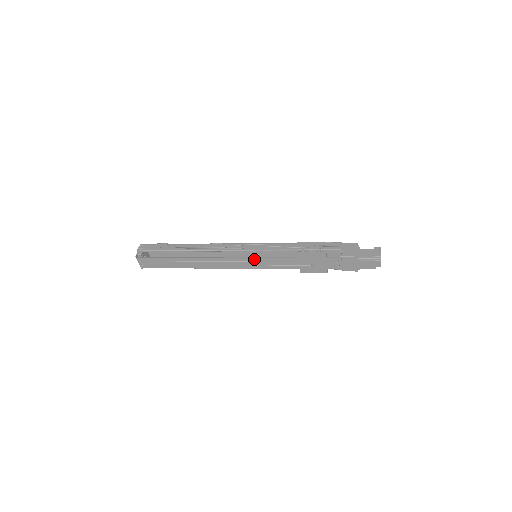
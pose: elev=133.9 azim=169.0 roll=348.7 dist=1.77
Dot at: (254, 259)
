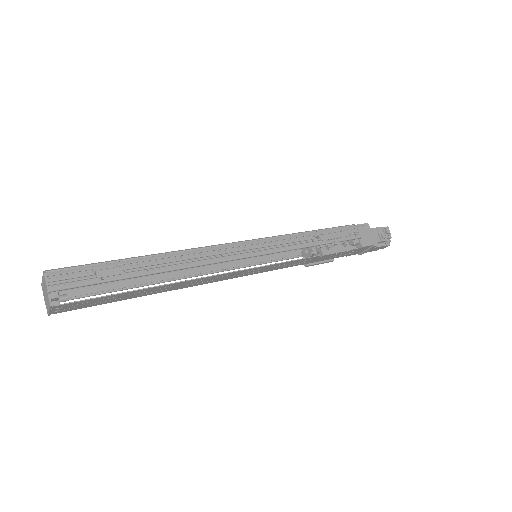
Dot at: (266, 266)
